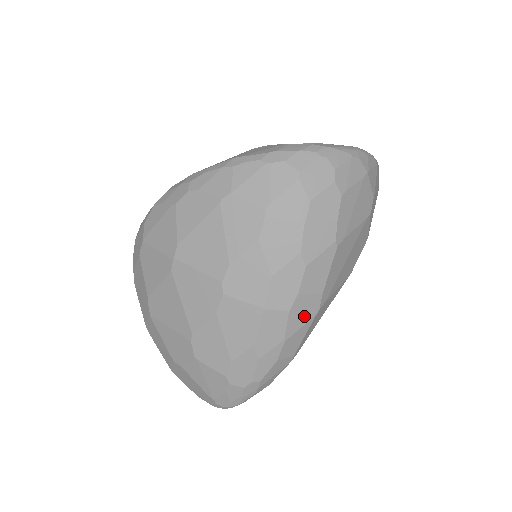
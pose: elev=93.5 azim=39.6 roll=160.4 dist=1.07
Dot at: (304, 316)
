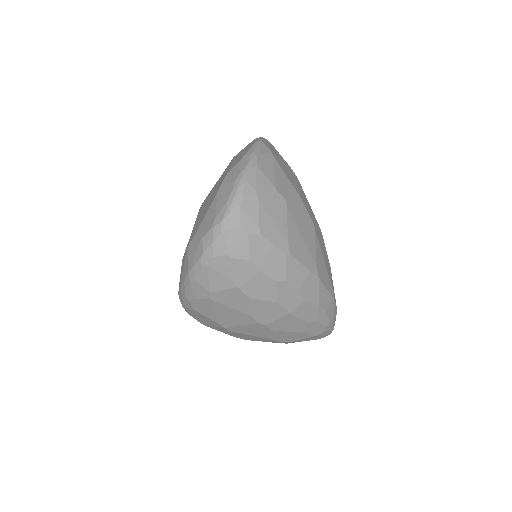
Dot at: (314, 289)
